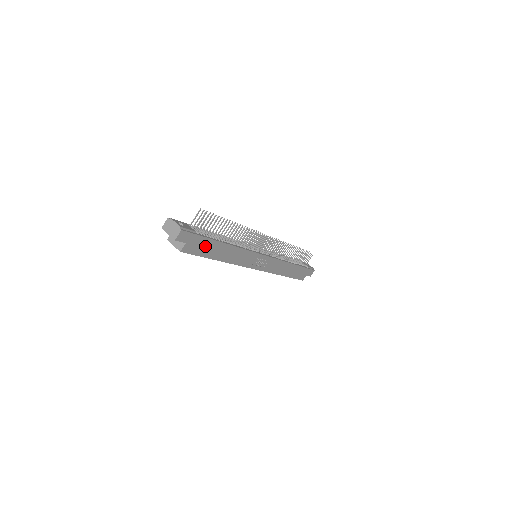
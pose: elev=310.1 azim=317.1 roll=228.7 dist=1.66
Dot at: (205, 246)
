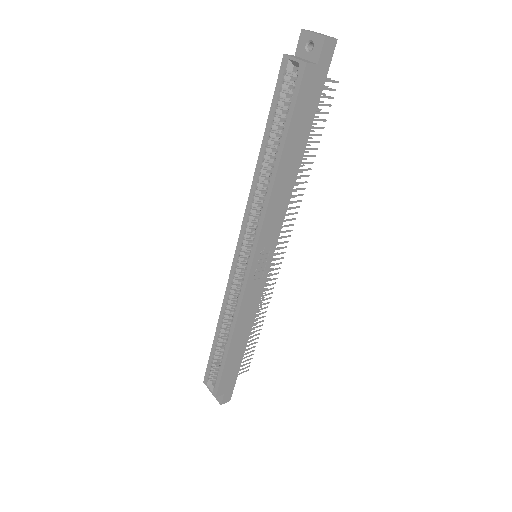
Dot at: (306, 112)
